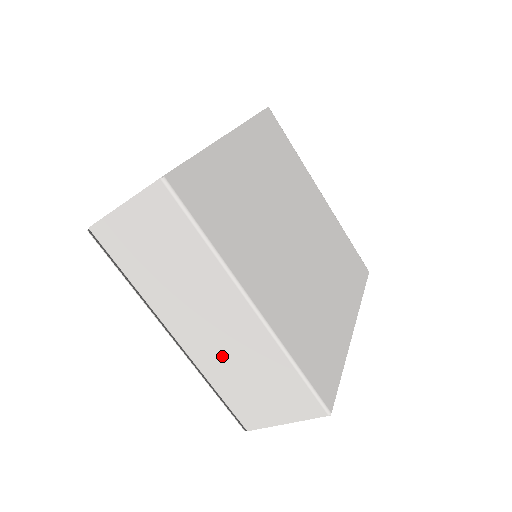
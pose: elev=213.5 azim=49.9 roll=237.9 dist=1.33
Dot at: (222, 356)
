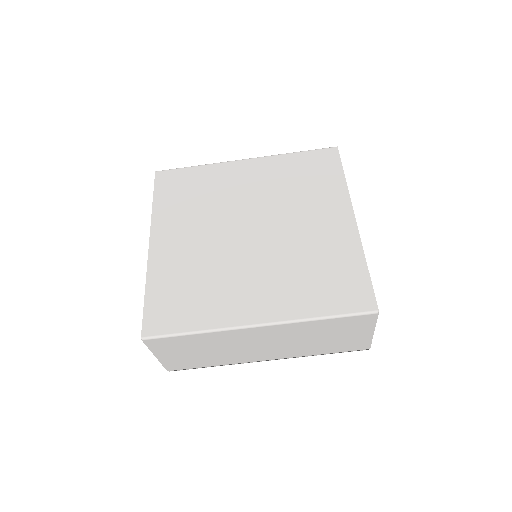
Dot at: (294, 346)
